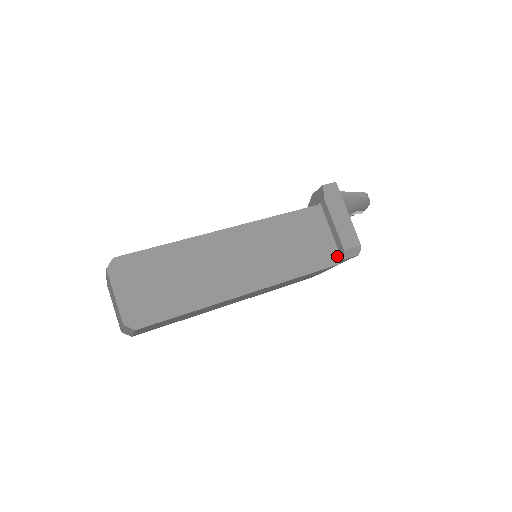
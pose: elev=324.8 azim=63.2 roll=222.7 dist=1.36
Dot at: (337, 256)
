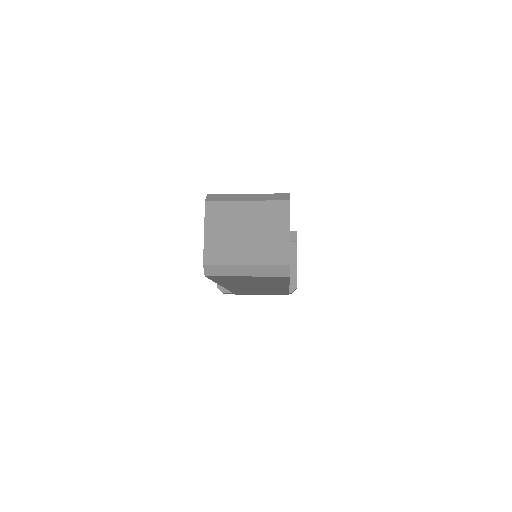
Dot at: (289, 288)
